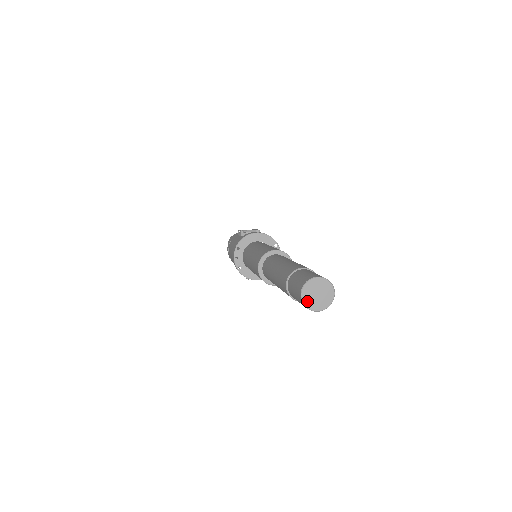
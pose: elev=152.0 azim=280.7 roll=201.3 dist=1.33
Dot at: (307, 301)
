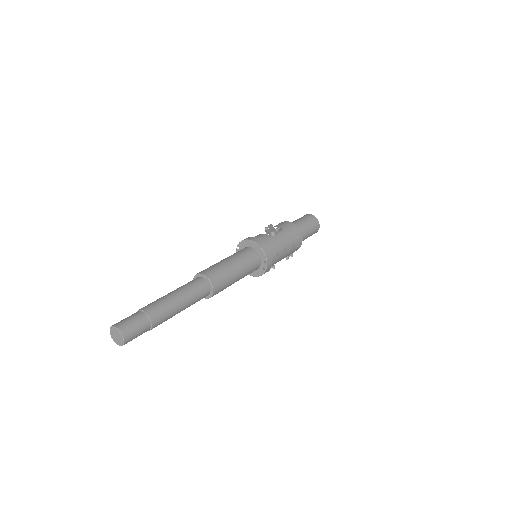
Dot at: (113, 337)
